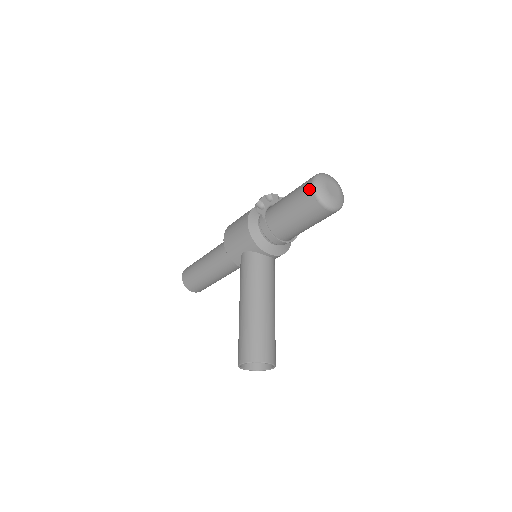
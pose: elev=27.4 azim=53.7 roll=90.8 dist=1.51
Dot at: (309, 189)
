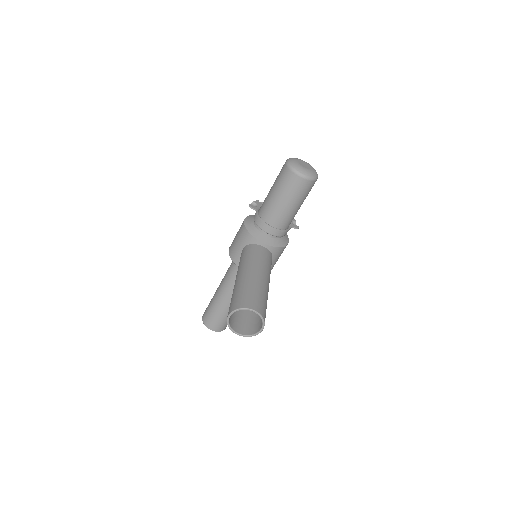
Dot at: (284, 166)
